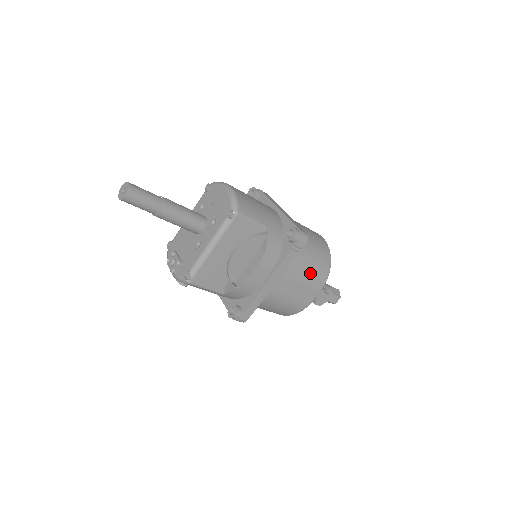
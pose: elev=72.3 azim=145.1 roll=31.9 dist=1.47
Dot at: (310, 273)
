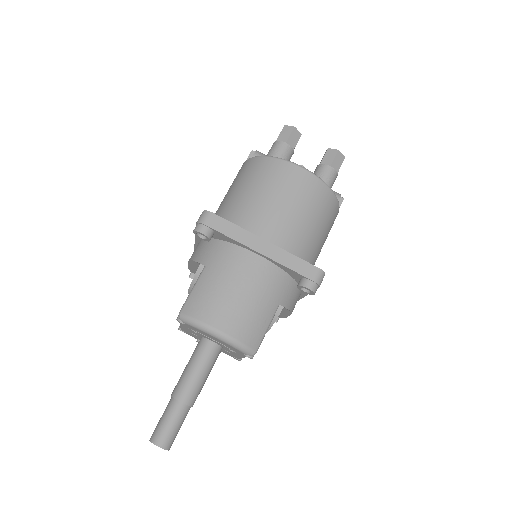
Dot at: (326, 237)
